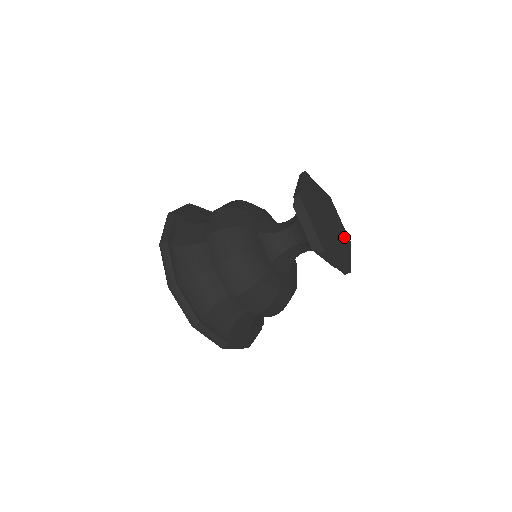
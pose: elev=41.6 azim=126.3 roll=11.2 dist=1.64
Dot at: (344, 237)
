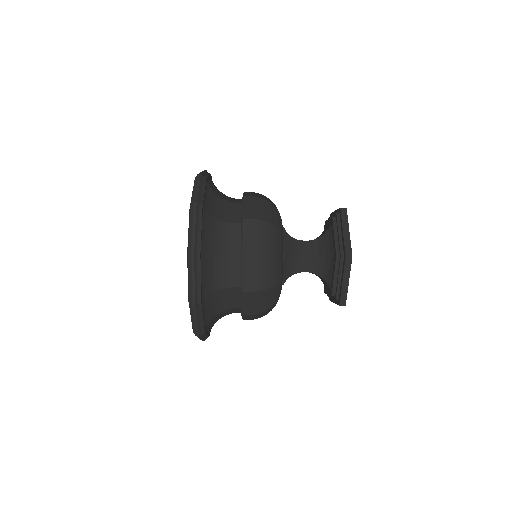
Dot at: occluded
